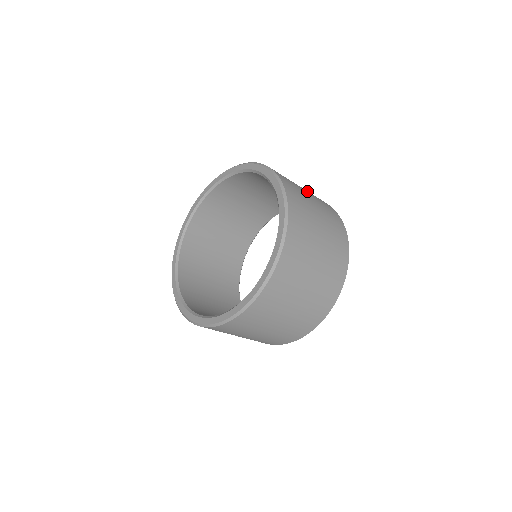
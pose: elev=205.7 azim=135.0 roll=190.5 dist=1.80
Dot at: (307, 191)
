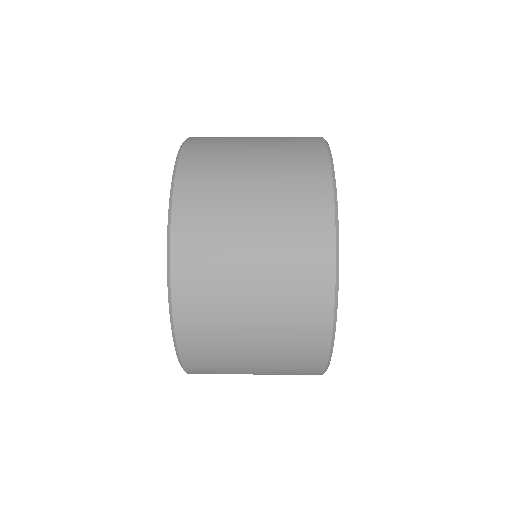
Dot at: (265, 291)
